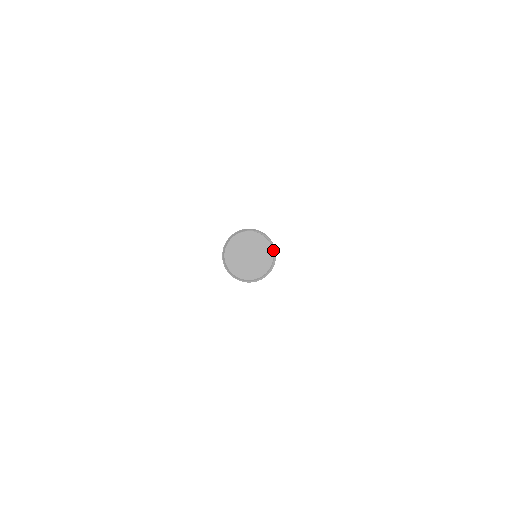
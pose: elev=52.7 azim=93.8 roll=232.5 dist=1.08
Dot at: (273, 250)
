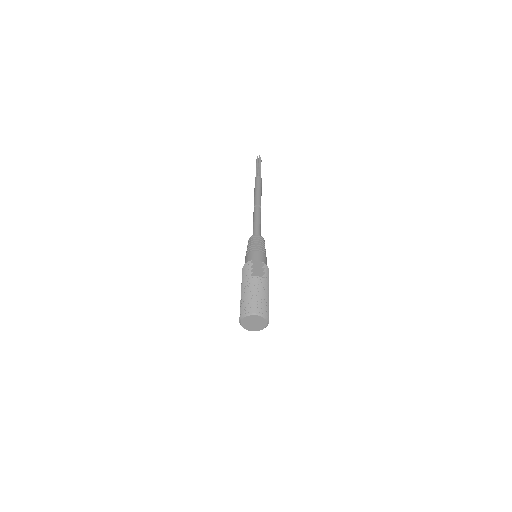
Dot at: (267, 323)
